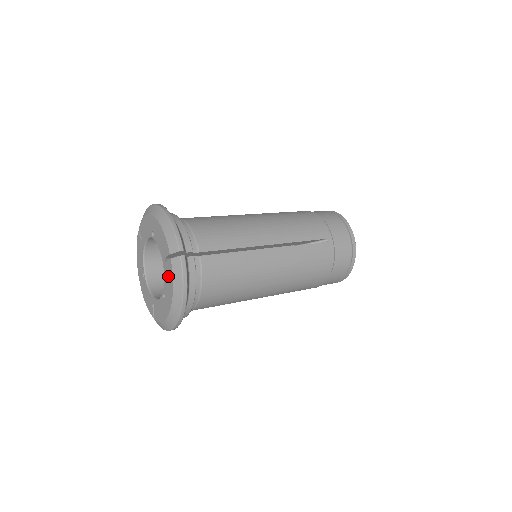
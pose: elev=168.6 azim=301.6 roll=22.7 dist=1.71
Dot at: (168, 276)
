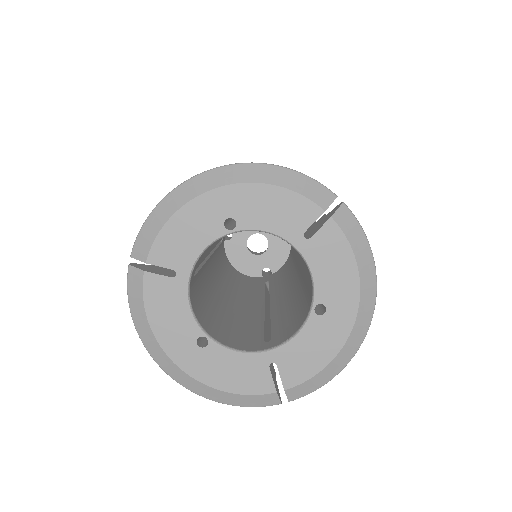
Dot at: (330, 256)
